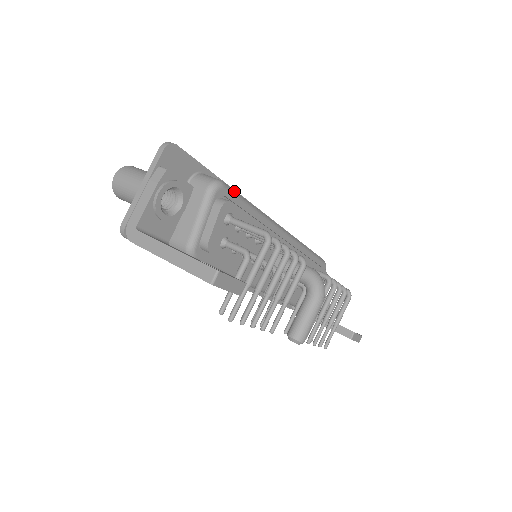
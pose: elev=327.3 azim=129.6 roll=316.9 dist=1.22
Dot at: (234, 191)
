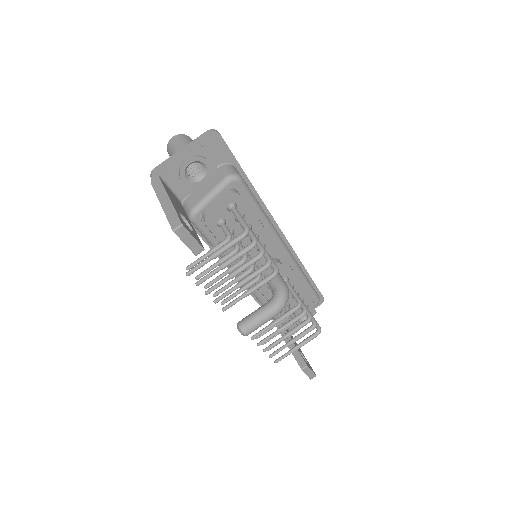
Dot at: (249, 190)
